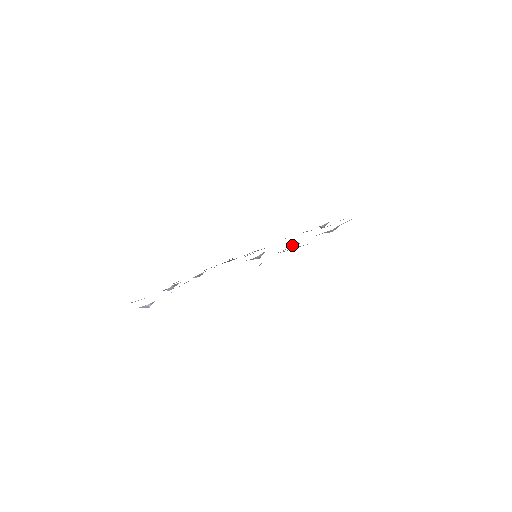
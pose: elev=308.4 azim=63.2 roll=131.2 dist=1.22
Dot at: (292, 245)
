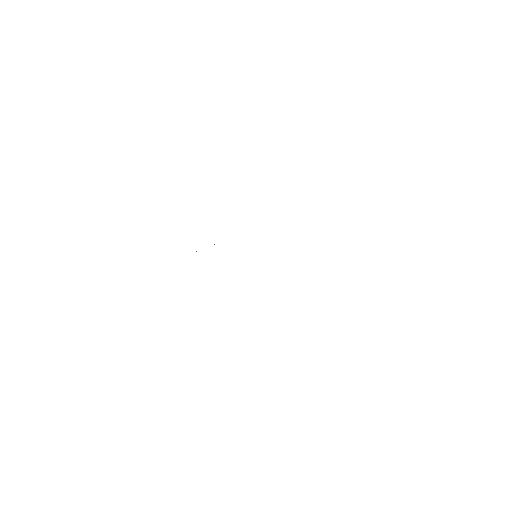
Dot at: occluded
